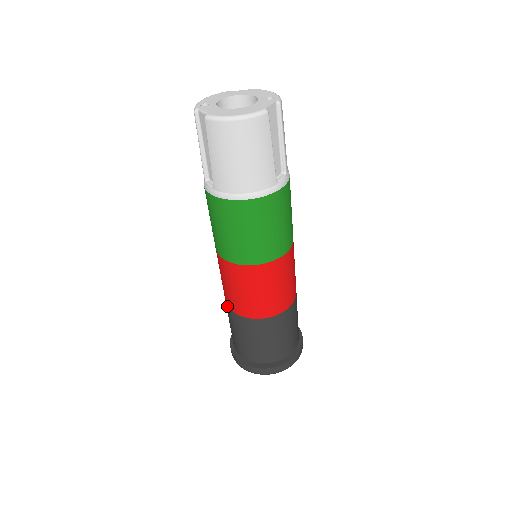
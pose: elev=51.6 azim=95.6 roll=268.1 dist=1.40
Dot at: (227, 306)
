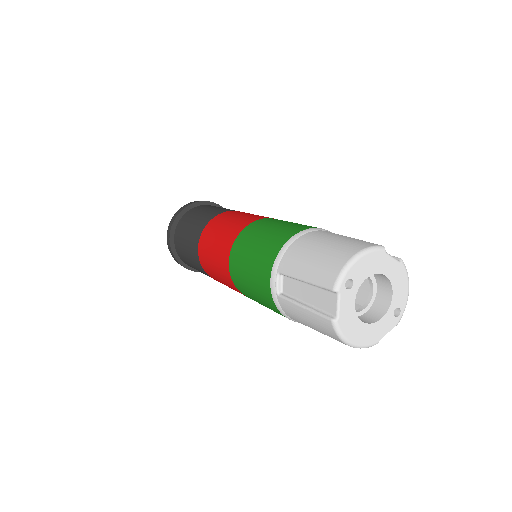
Dot at: (197, 246)
